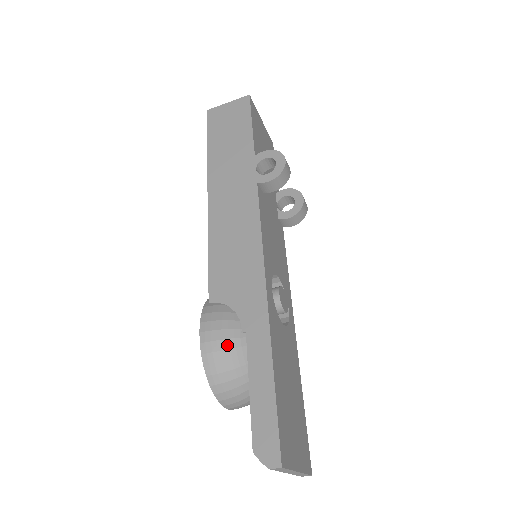
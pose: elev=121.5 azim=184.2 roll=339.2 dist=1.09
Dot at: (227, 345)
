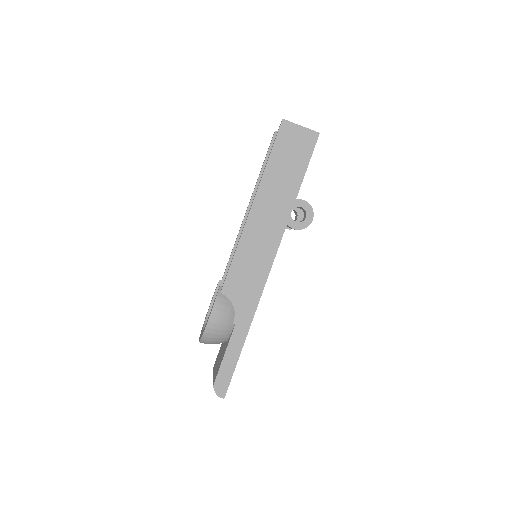
Dot at: (222, 328)
